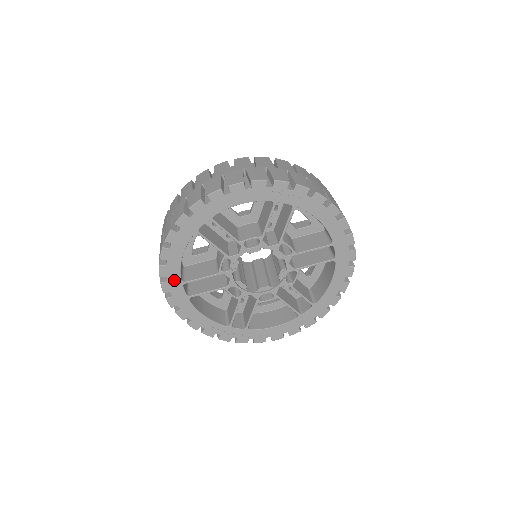
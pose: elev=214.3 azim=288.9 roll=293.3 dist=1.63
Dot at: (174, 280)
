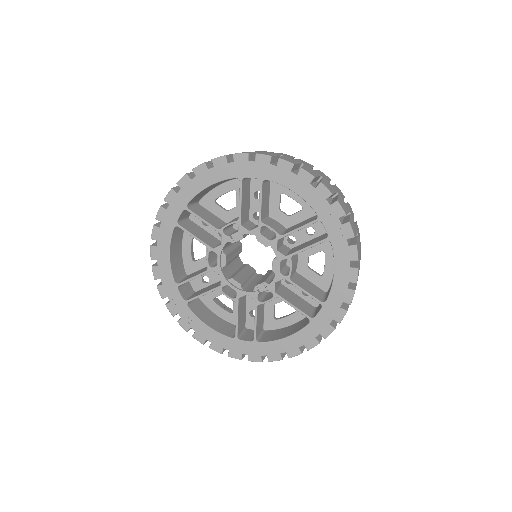
Dot at: (183, 198)
